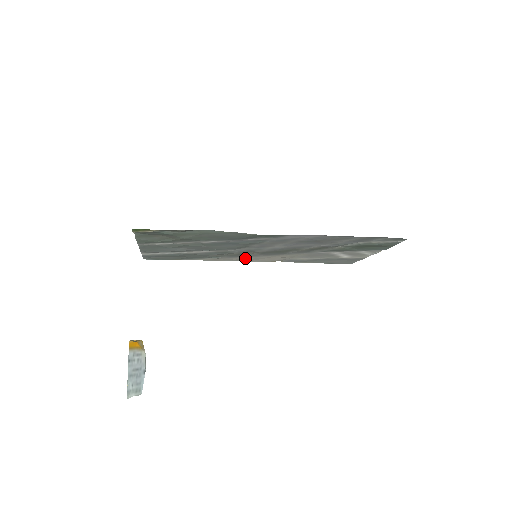
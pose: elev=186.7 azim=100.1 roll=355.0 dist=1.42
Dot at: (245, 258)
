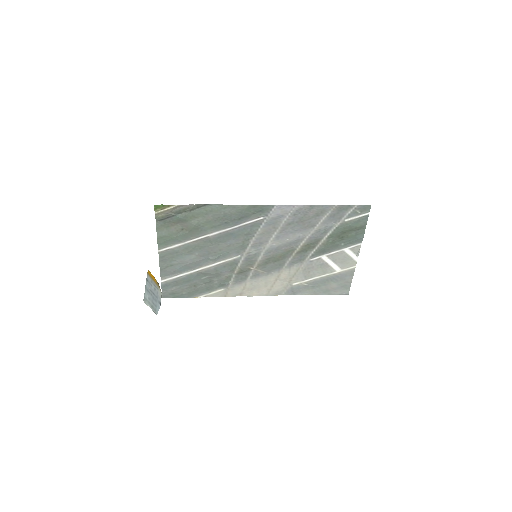
Dot at: (250, 285)
